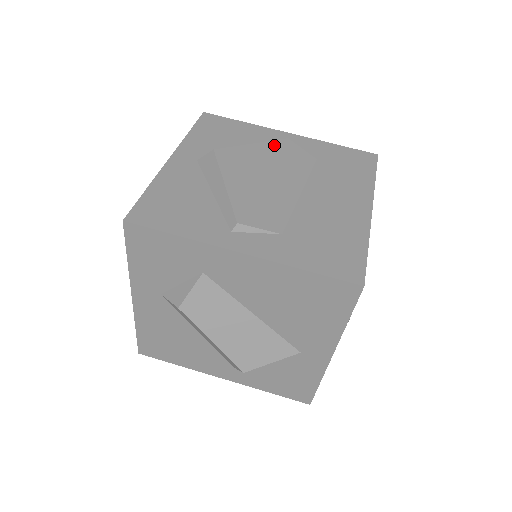
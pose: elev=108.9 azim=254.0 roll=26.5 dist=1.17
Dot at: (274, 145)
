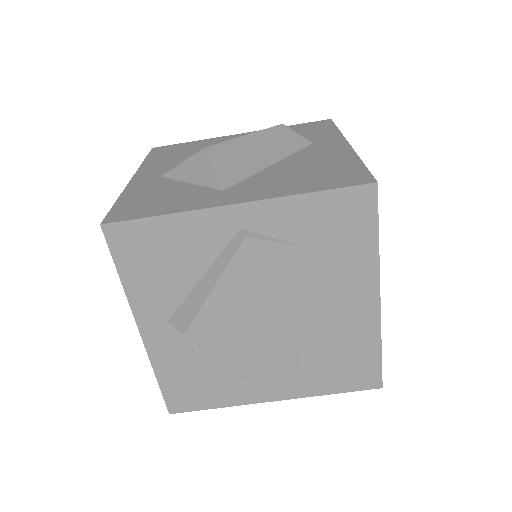
Dot at: (236, 268)
